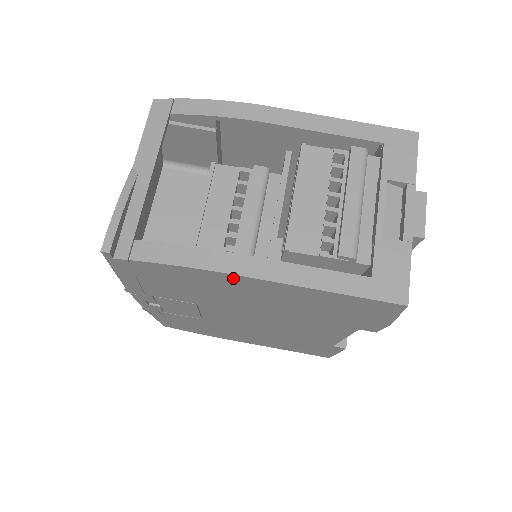
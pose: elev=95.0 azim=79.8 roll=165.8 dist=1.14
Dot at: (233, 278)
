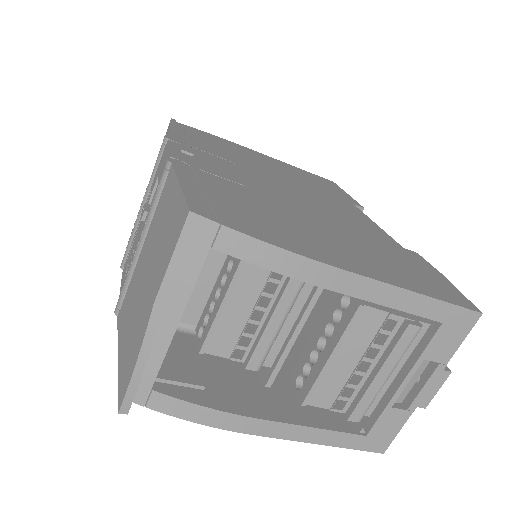
Dot at: occluded
